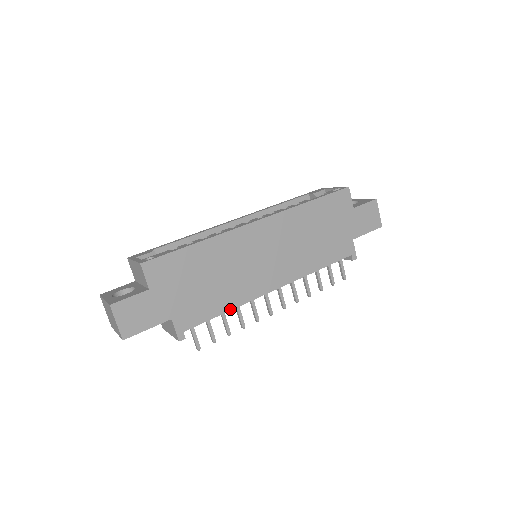
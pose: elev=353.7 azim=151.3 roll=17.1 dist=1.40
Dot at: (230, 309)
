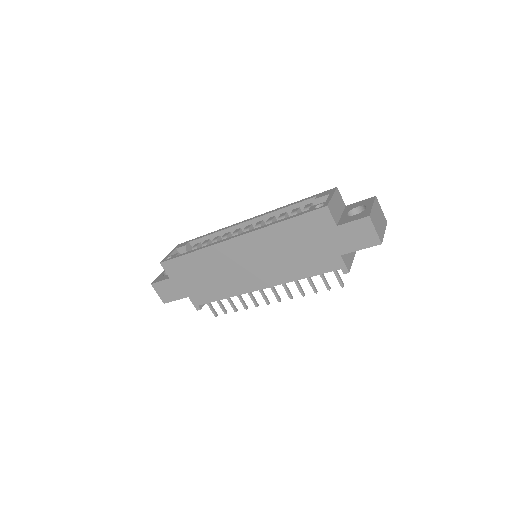
Dot at: (227, 297)
